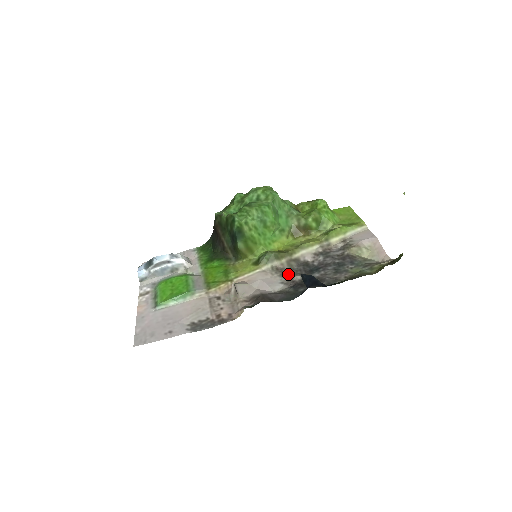
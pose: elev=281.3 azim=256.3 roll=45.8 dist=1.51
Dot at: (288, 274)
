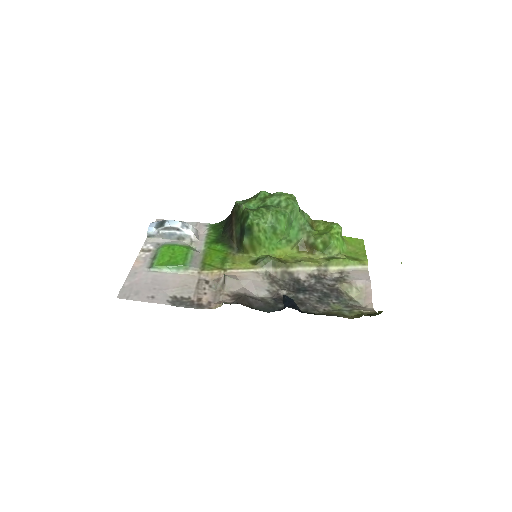
Dot at: (277, 284)
